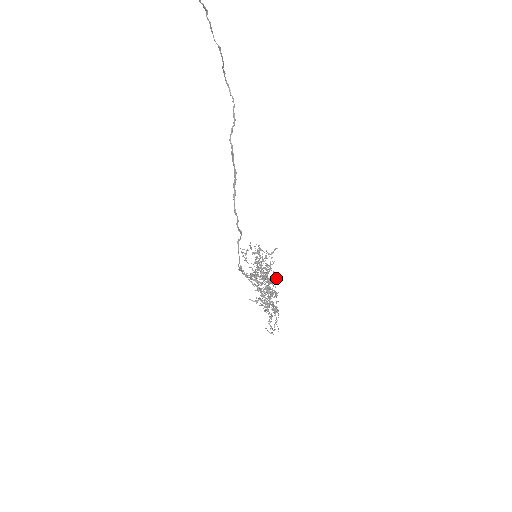
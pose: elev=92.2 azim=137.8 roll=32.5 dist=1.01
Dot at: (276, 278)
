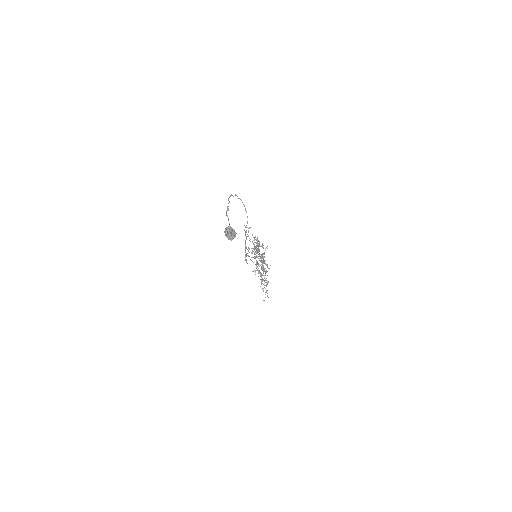
Dot at: (267, 266)
